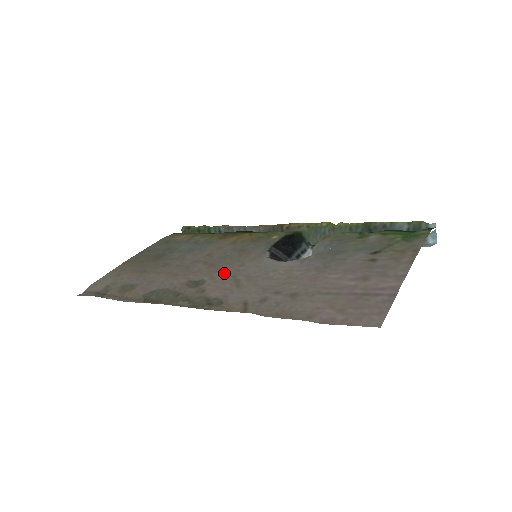
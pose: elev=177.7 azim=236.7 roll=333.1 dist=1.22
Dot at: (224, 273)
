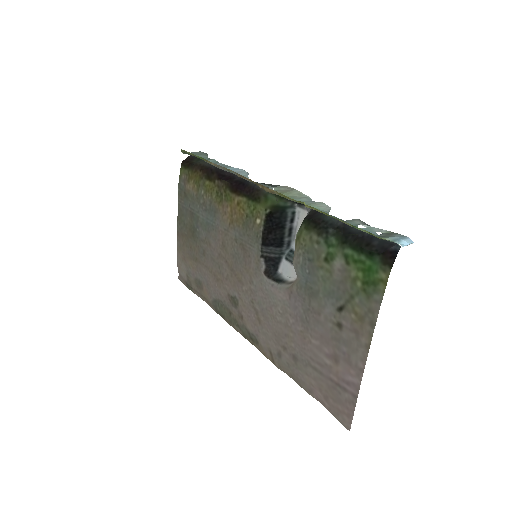
Dot at: (244, 293)
